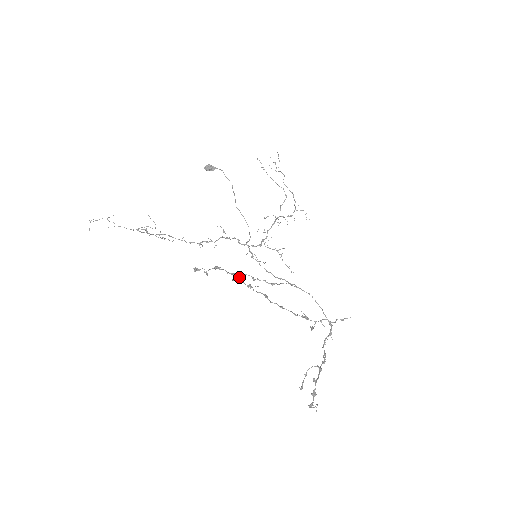
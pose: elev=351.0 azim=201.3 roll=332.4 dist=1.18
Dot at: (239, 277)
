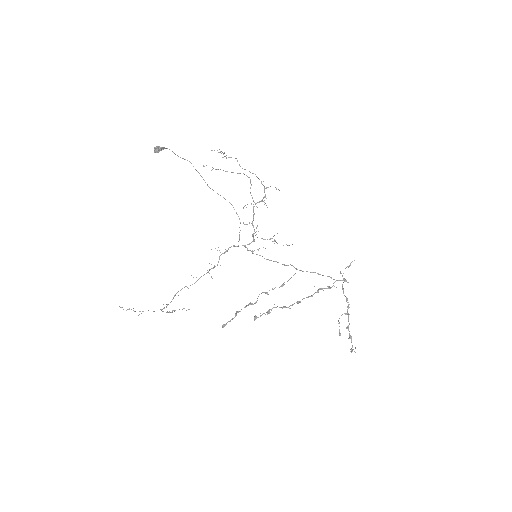
Dot at: occluded
